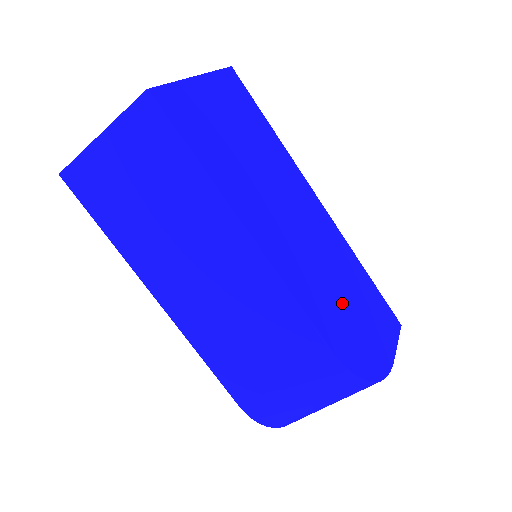
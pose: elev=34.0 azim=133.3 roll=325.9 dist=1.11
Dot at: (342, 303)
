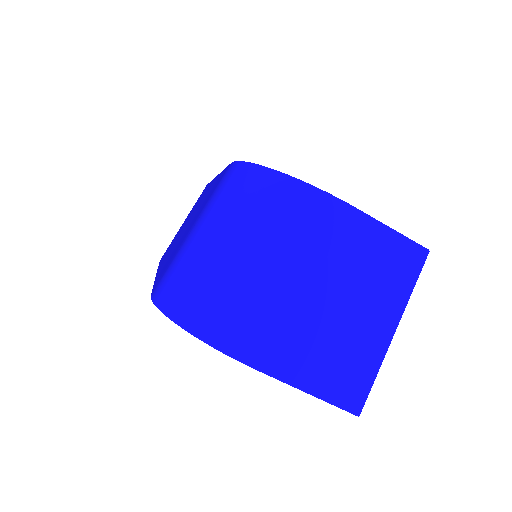
Dot at: occluded
